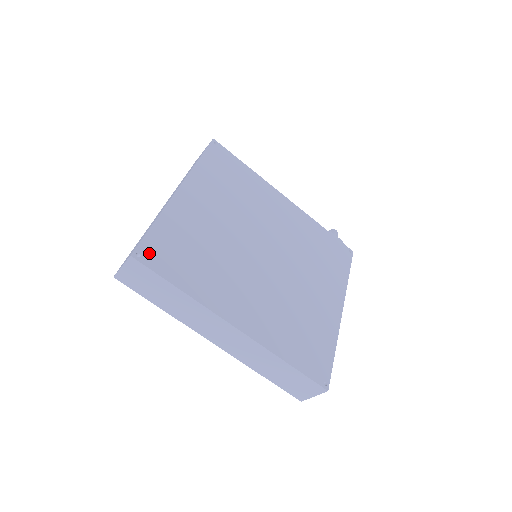
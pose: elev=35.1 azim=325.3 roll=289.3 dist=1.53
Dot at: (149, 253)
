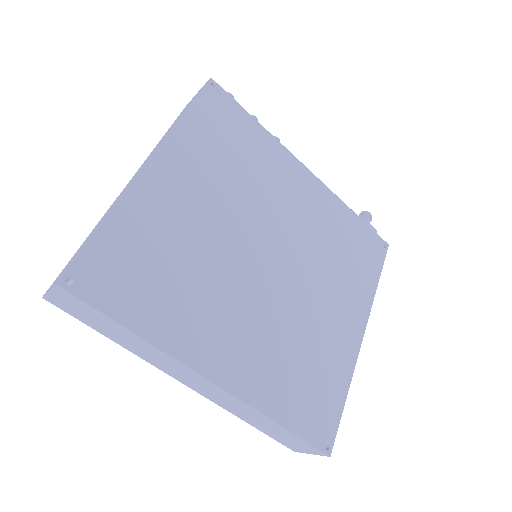
Dot at: (88, 277)
